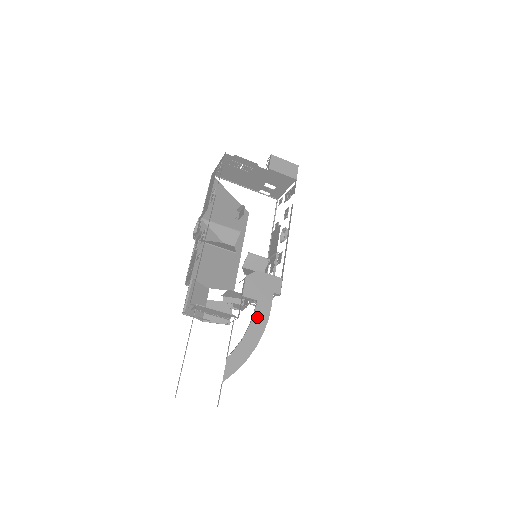
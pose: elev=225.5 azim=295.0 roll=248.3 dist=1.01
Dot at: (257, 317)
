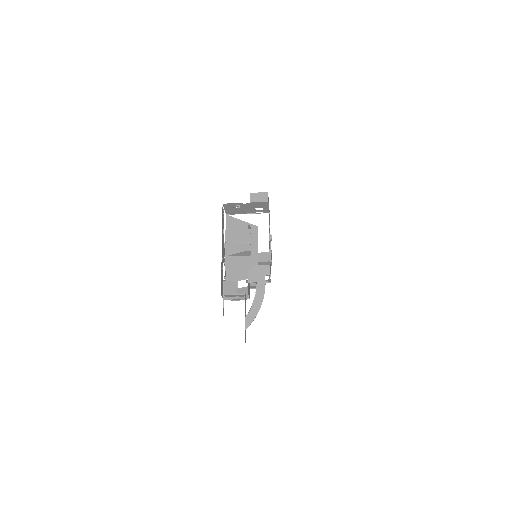
Dot at: (258, 291)
